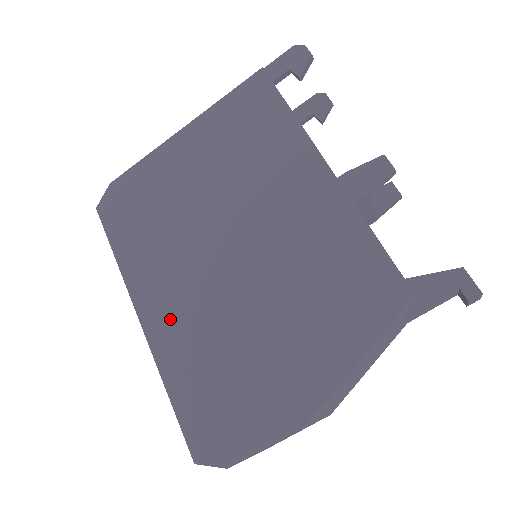
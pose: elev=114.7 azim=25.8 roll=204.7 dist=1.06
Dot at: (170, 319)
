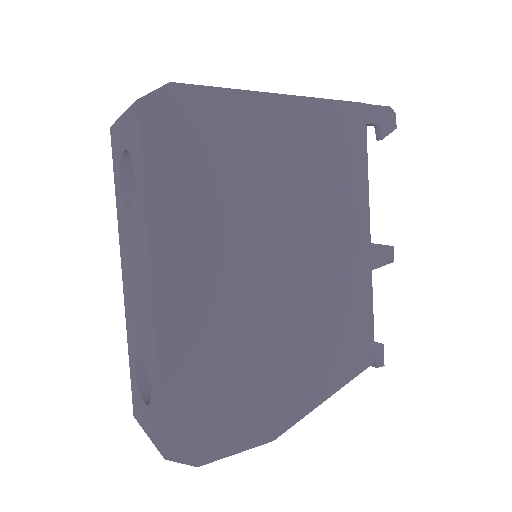
Dot at: (191, 301)
